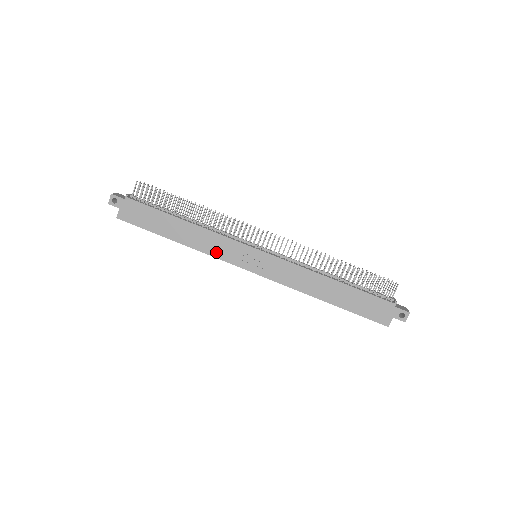
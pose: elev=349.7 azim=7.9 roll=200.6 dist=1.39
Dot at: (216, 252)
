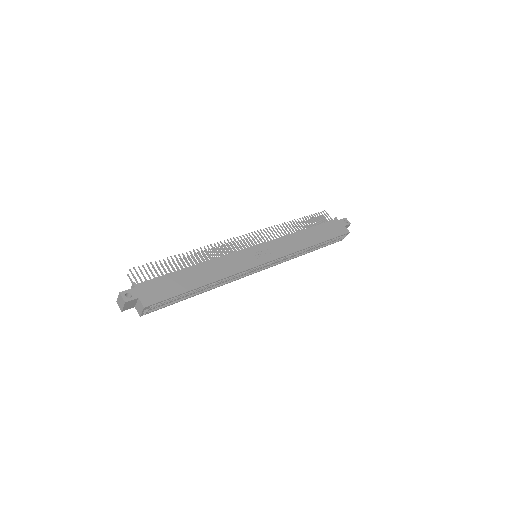
Dot at: (236, 268)
